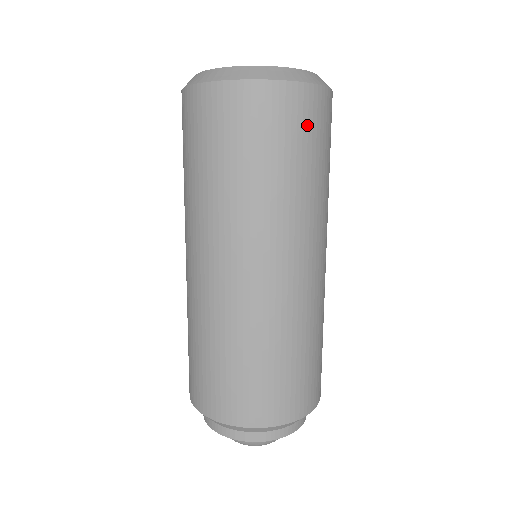
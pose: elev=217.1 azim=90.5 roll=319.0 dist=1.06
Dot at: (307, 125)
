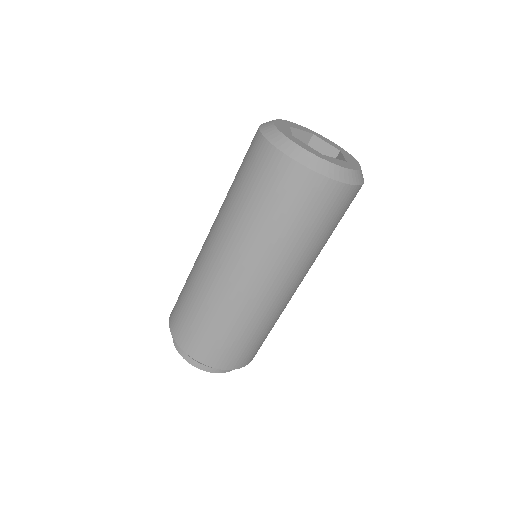
Dot at: (336, 210)
